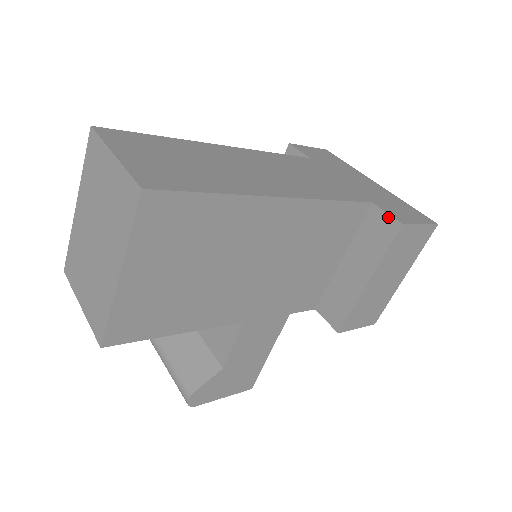
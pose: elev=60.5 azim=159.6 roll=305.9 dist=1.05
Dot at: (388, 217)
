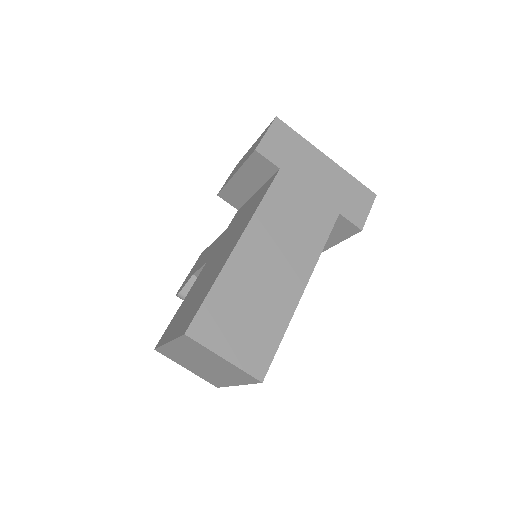
Dot at: (351, 224)
